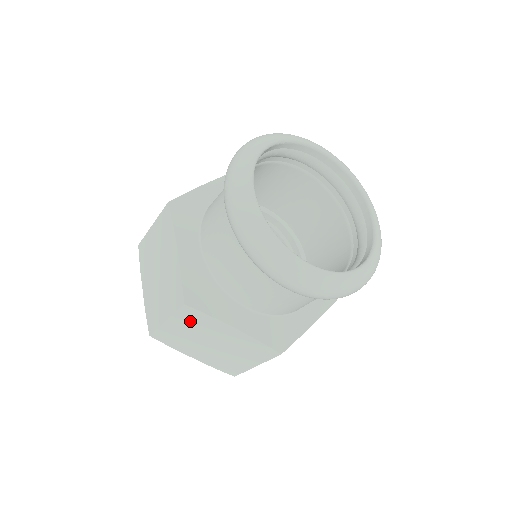
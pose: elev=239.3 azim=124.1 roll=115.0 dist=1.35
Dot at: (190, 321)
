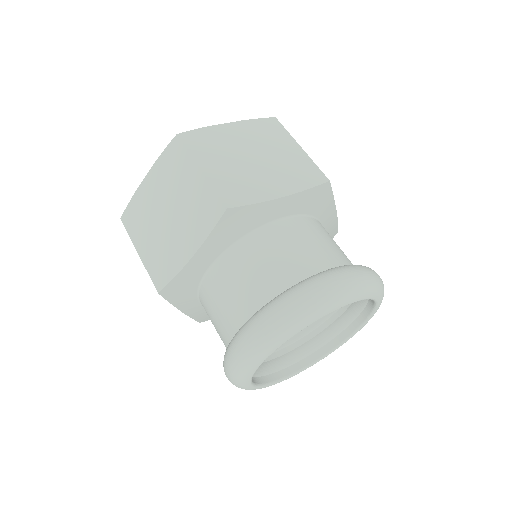
Dot at: occluded
